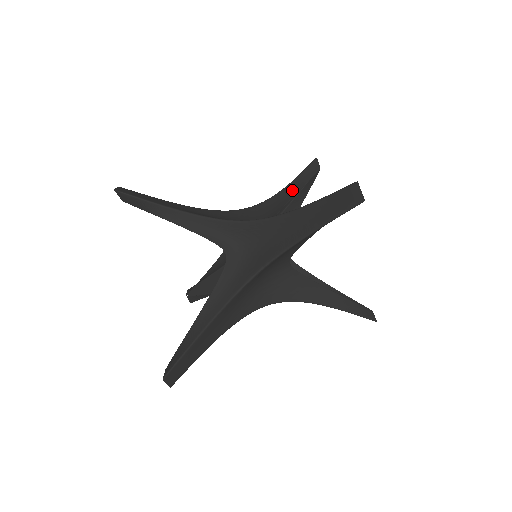
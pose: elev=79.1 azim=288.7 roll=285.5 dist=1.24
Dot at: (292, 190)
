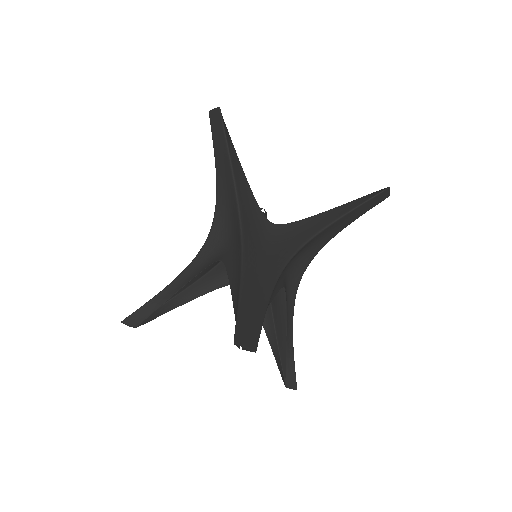
Dot at: occluded
